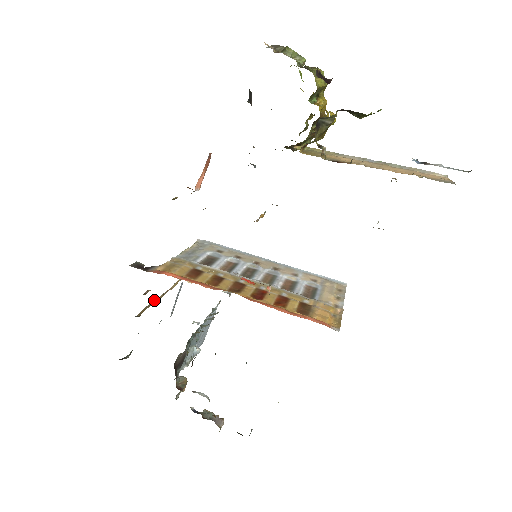
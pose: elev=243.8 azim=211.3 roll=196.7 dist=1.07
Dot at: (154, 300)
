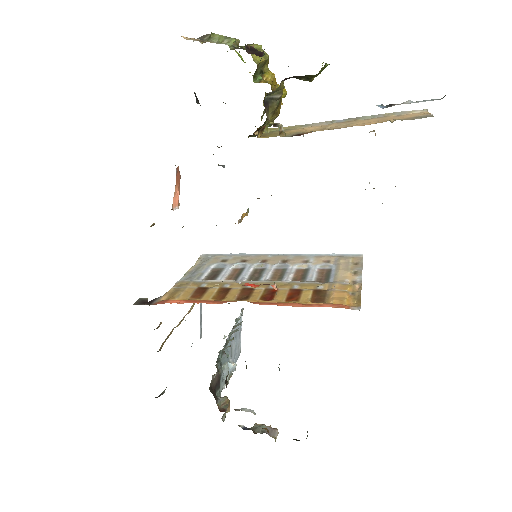
Dot at: (173, 329)
